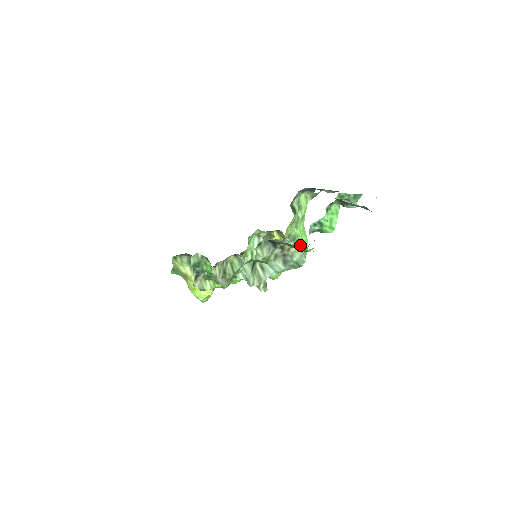
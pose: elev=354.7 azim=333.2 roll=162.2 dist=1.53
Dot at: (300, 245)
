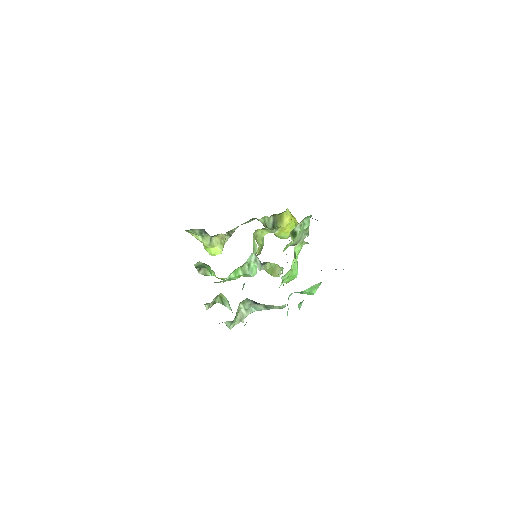
Dot at: occluded
